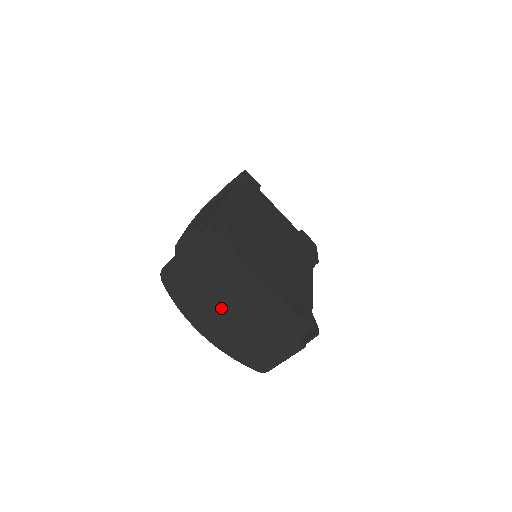
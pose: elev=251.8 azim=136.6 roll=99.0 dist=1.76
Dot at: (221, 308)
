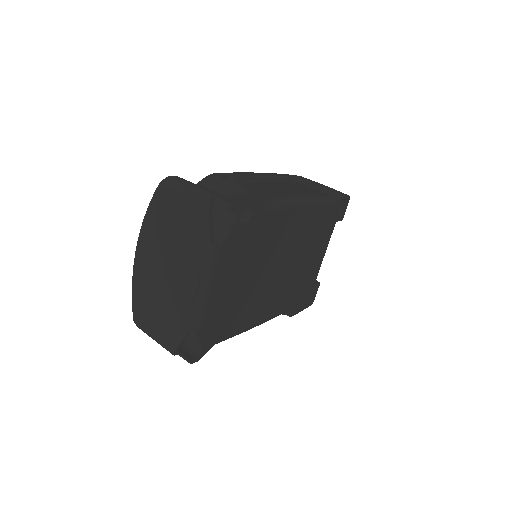
Dot at: (166, 255)
